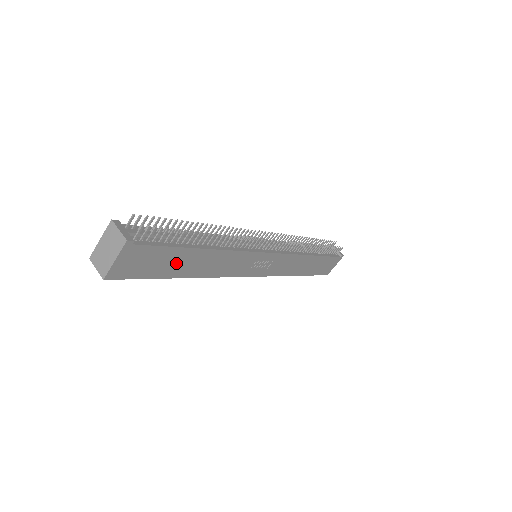
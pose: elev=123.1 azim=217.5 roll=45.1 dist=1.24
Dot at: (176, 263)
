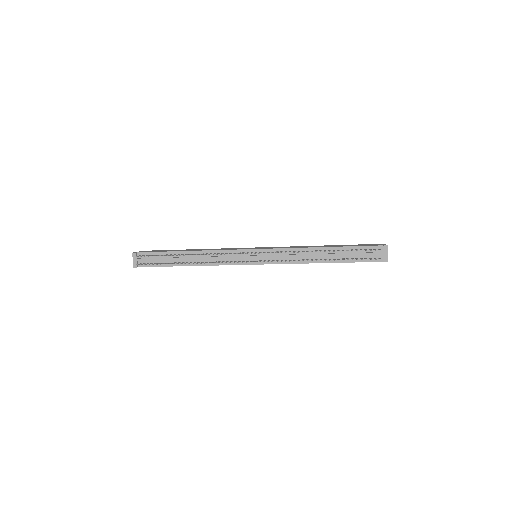
Dot at: occluded
